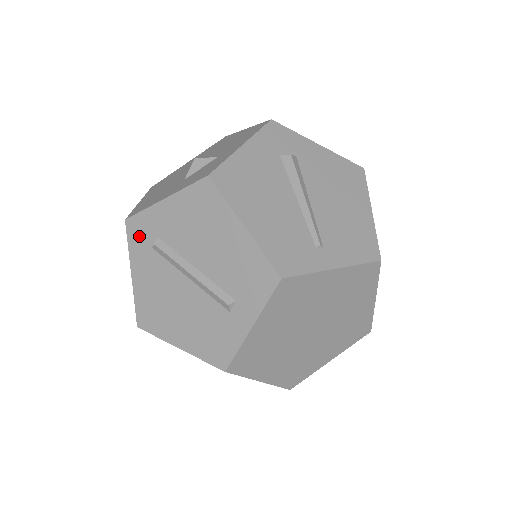
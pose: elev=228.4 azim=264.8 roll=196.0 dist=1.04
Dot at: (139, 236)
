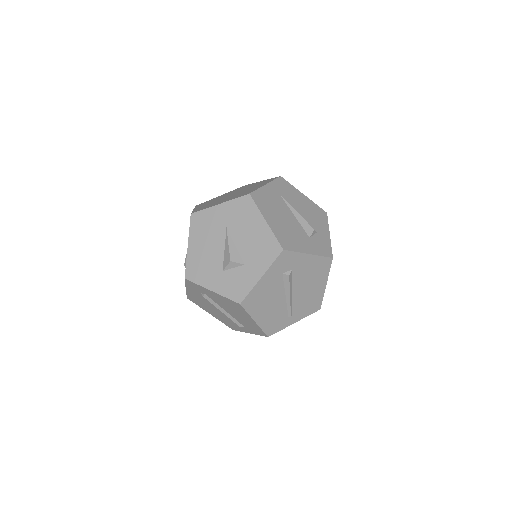
Dot at: (193, 287)
